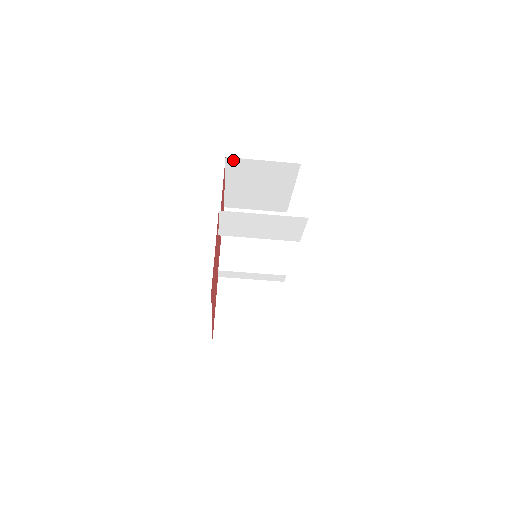
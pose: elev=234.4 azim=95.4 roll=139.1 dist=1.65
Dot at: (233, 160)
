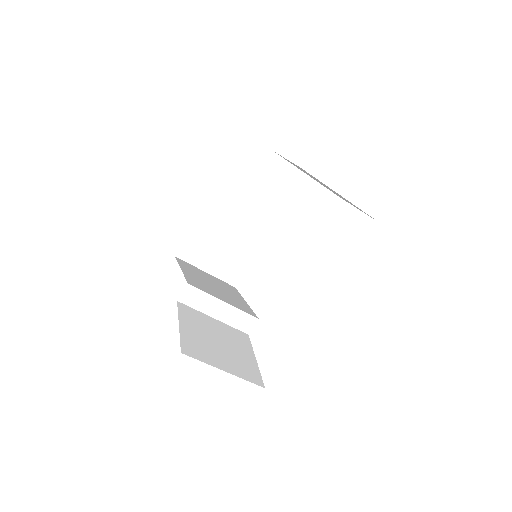
Dot at: (230, 182)
